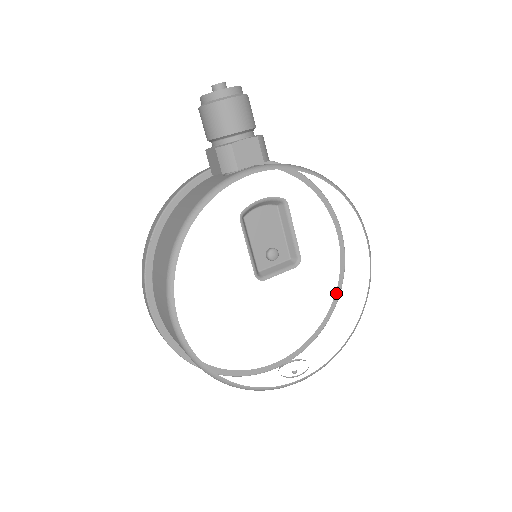
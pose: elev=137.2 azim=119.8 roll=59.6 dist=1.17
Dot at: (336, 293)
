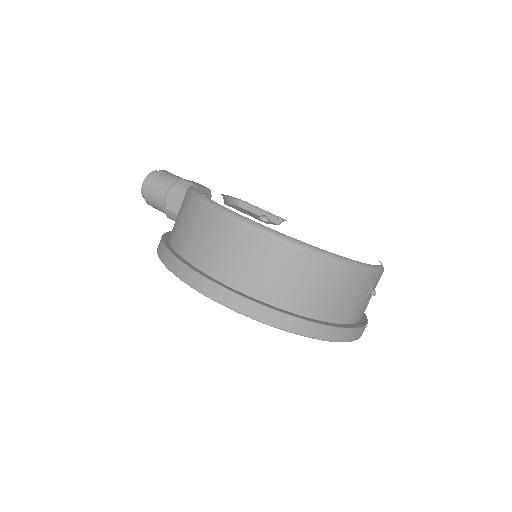
Dot at: occluded
